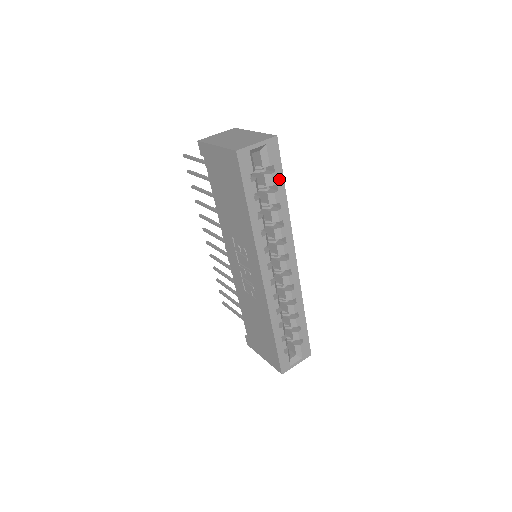
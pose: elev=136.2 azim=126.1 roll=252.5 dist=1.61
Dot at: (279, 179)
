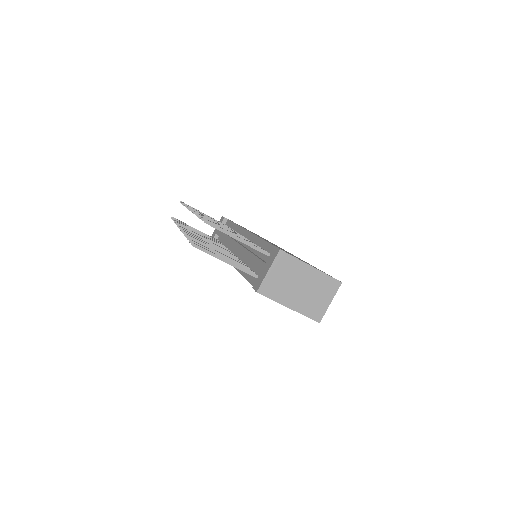
Dot at: occluded
